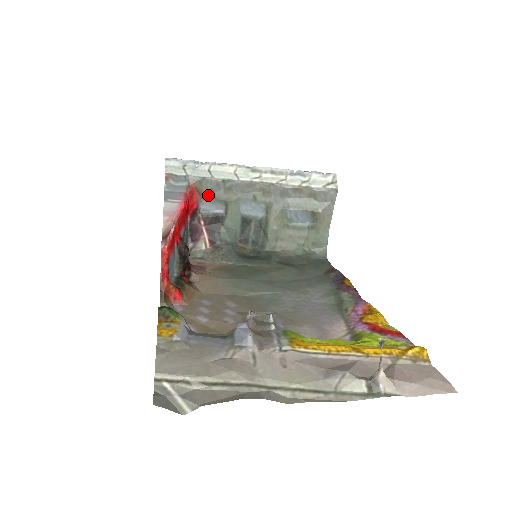
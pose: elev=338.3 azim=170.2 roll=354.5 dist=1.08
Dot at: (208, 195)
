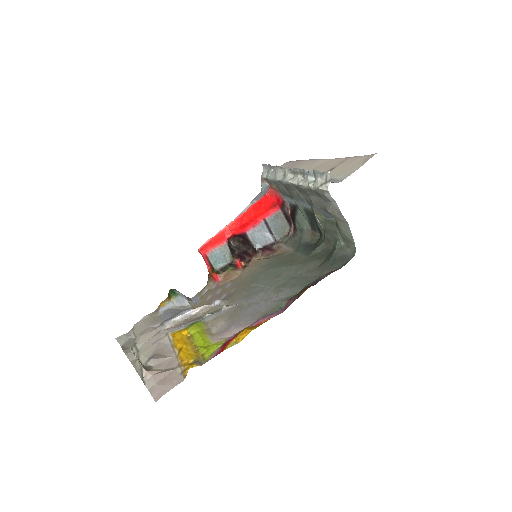
Dot at: (283, 192)
